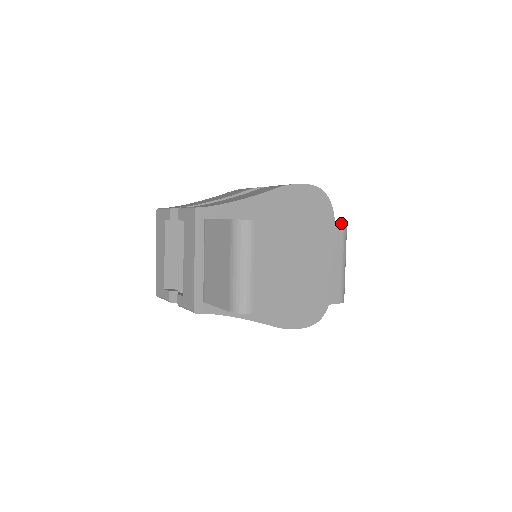
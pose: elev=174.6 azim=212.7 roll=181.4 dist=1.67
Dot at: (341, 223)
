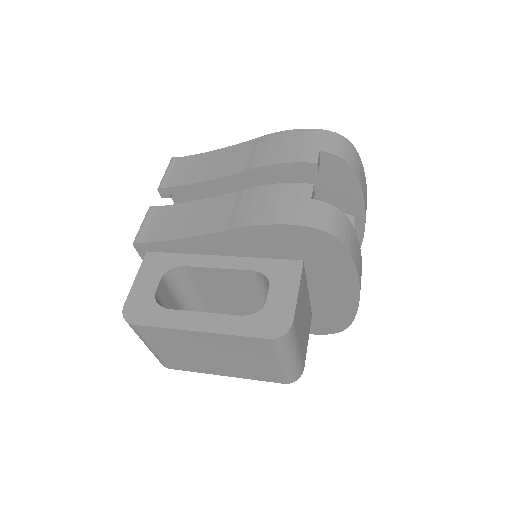
Dot at: (266, 339)
